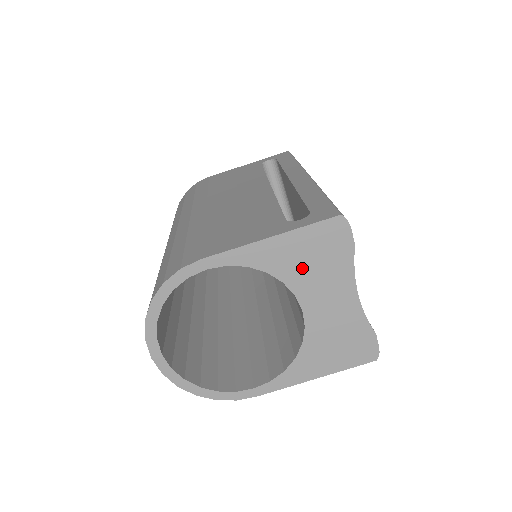
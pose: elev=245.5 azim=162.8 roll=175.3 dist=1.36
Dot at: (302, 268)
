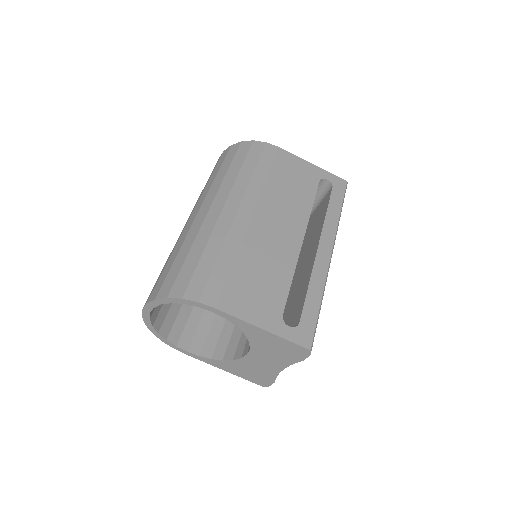
Dot at: (266, 346)
